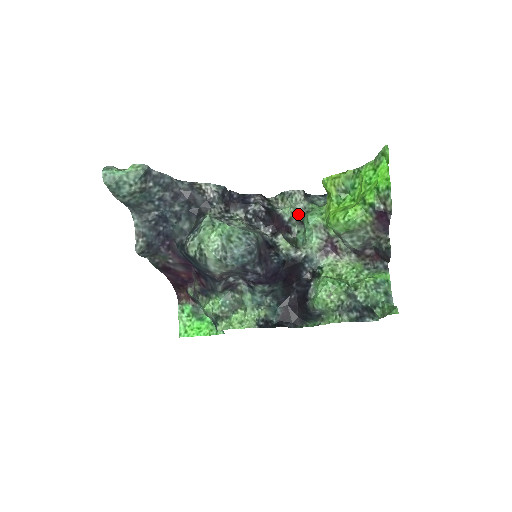
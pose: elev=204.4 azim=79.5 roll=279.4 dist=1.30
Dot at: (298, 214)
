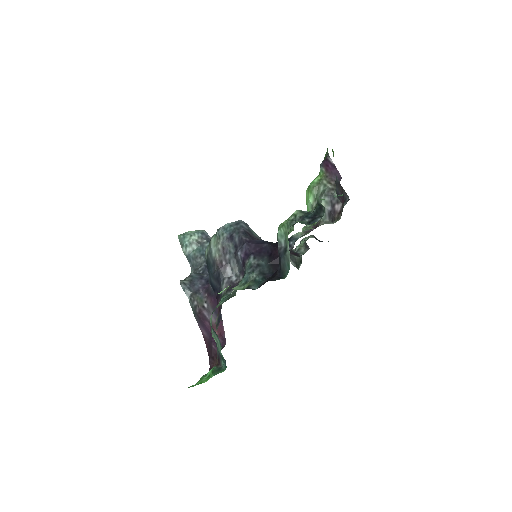
Dot at: (304, 243)
